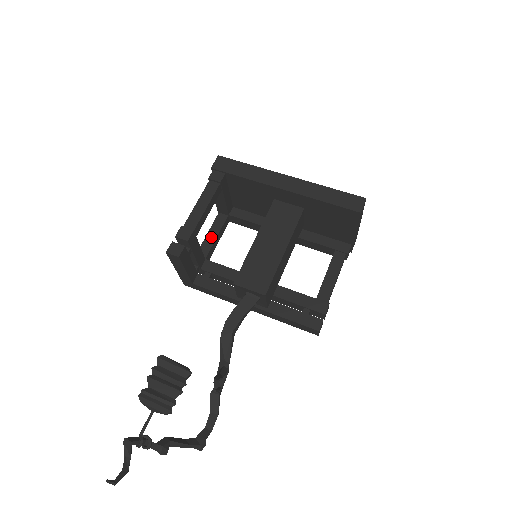
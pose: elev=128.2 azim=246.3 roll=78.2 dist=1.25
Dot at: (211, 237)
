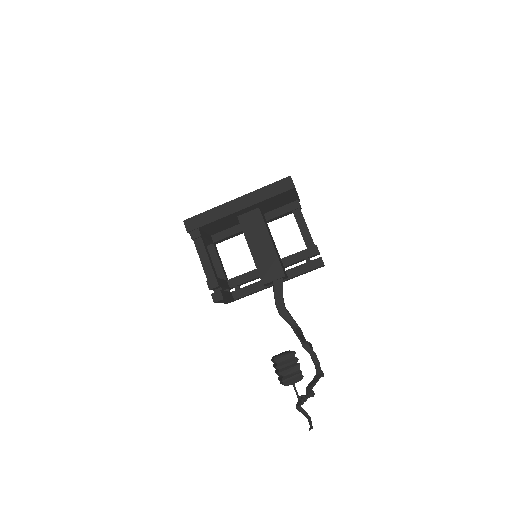
Dot at: (217, 265)
